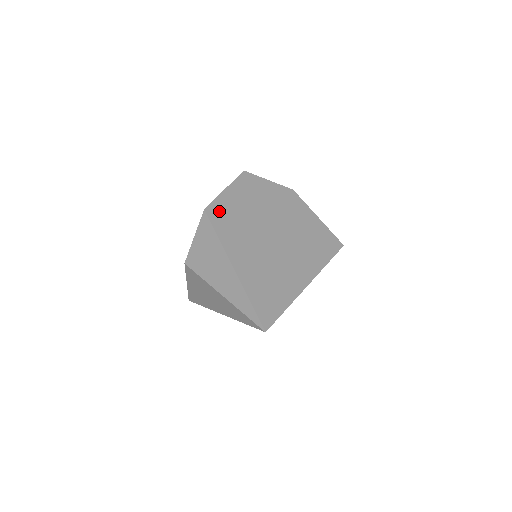
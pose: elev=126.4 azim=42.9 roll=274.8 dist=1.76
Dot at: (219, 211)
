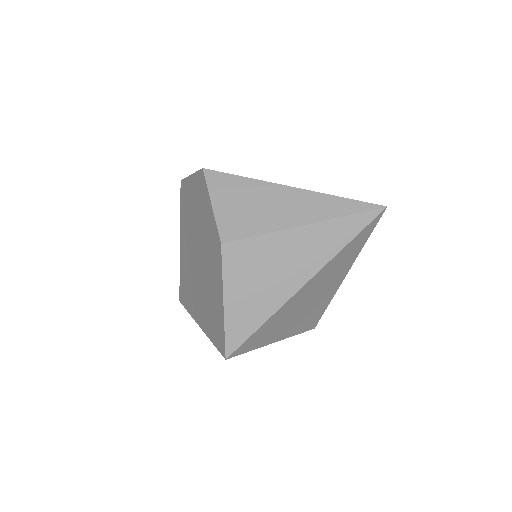
Dot at: occluded
